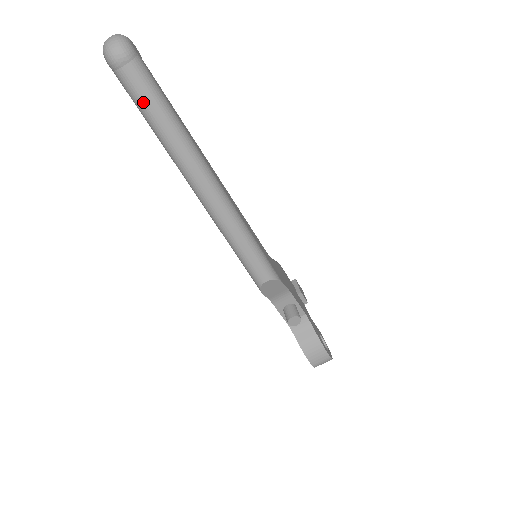
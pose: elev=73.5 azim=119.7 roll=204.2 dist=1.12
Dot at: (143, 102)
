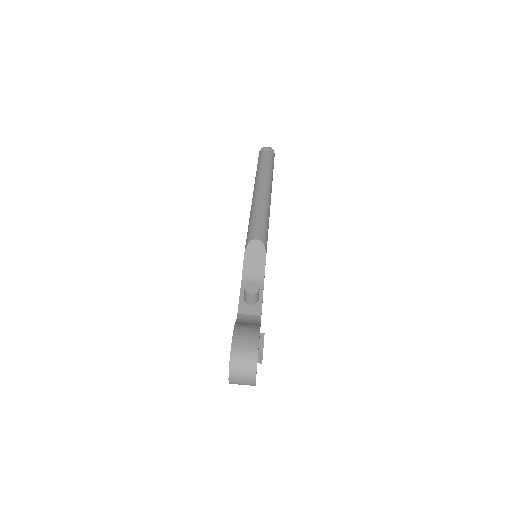
Dot at: (263, 159)
